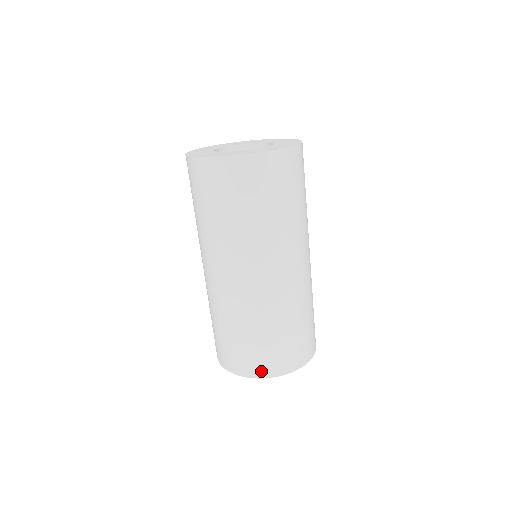
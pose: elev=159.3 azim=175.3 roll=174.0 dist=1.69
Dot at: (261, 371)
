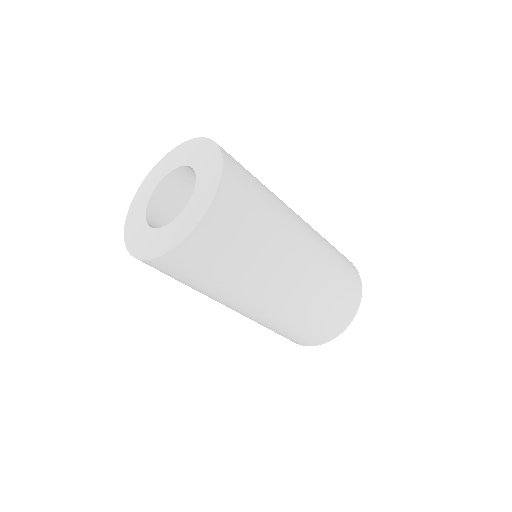
Dot at: (340, 328)
